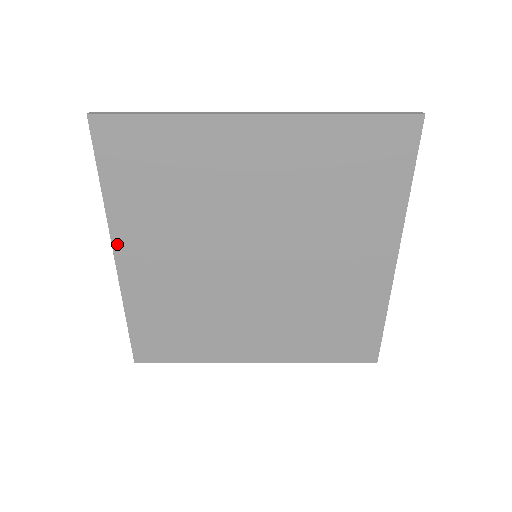
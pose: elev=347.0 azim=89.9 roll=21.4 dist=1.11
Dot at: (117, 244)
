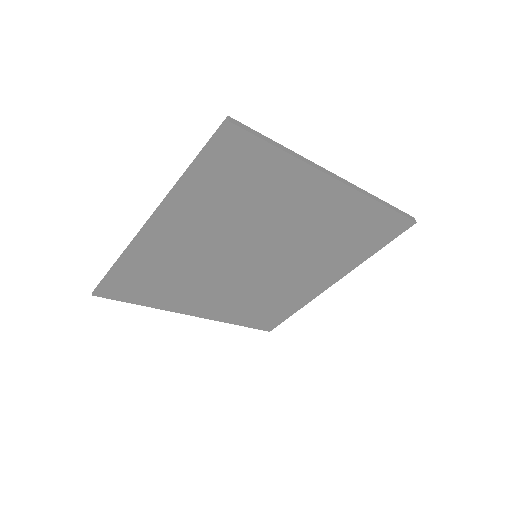
Dot at: (161, 215)
